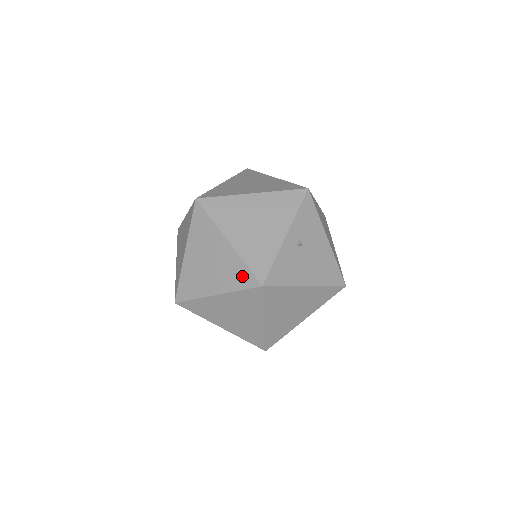
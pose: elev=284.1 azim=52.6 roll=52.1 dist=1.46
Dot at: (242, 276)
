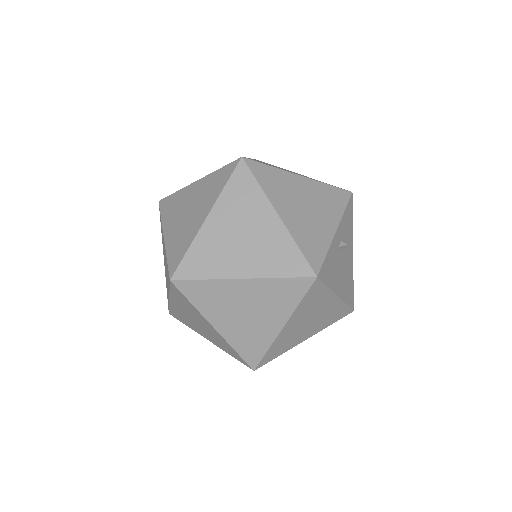
Dot at: (290, 260)
